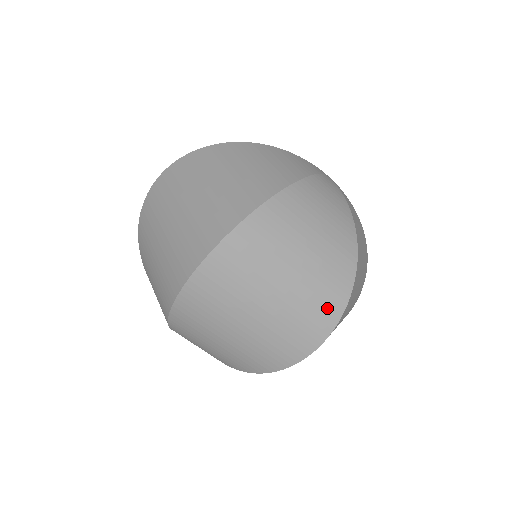
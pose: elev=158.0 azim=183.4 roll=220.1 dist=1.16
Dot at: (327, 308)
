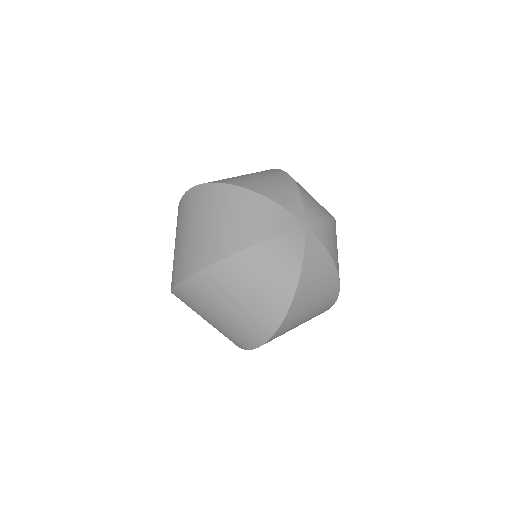
Dot at: (258, 332)
